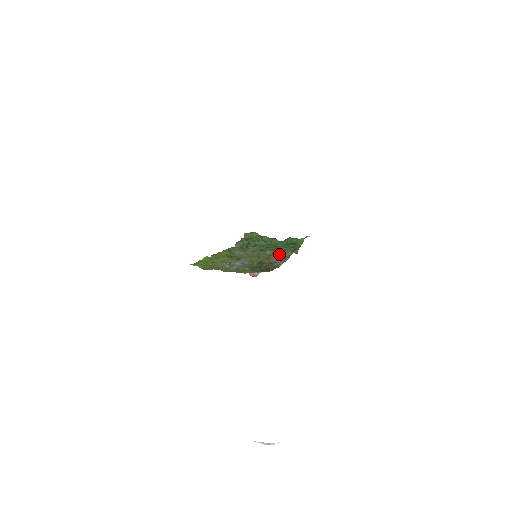
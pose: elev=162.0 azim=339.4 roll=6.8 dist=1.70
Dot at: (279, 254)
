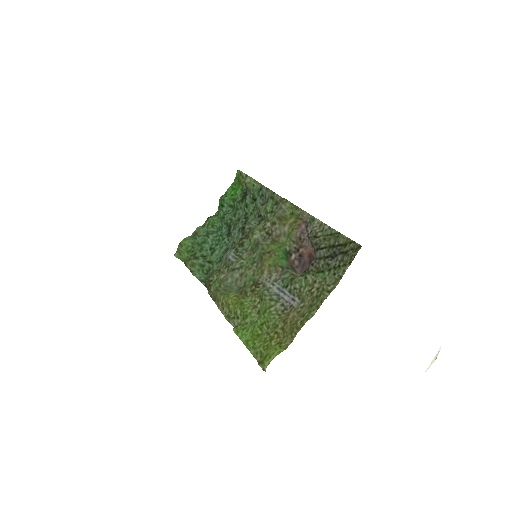
Dot at: (278, 222)
